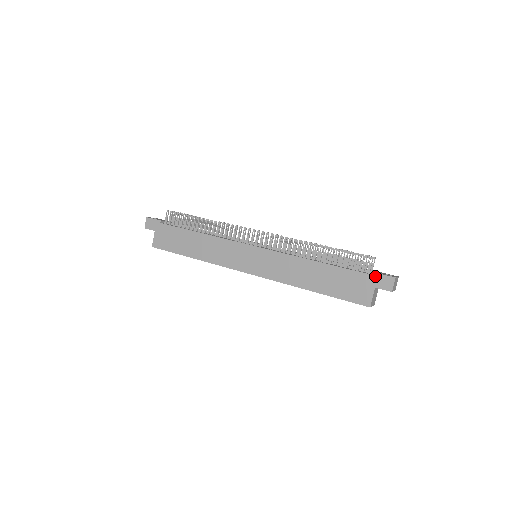
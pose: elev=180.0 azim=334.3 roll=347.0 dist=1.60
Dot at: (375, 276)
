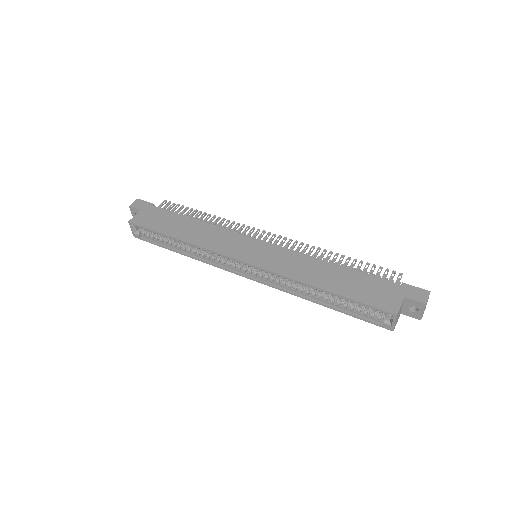
Dot at: (406, 286)
